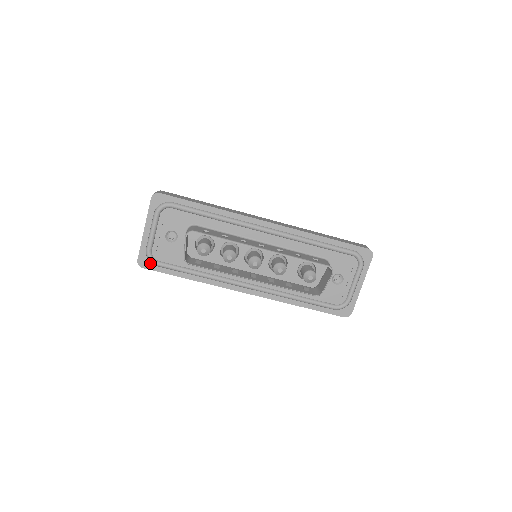
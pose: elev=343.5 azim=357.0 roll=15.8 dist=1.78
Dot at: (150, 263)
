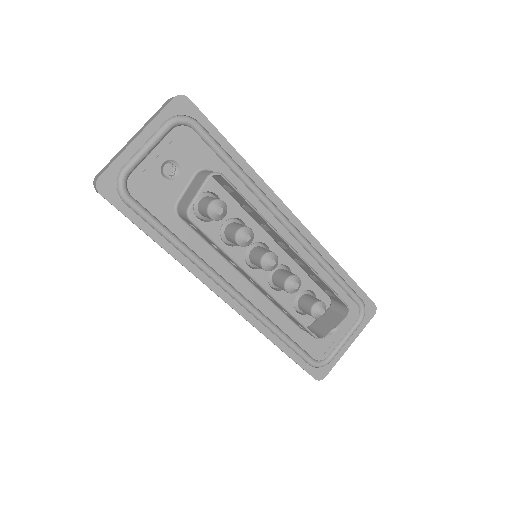
Dot at: (116, 192)
